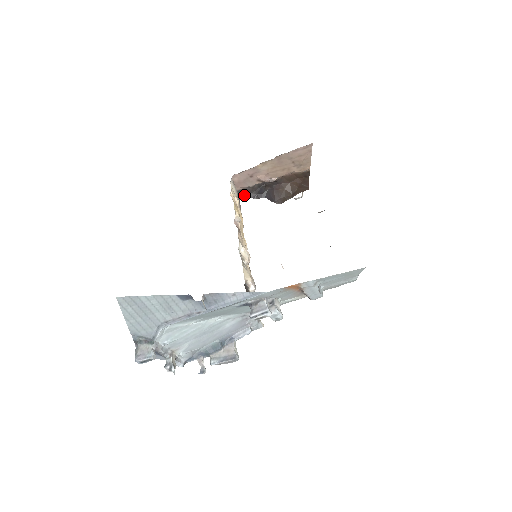
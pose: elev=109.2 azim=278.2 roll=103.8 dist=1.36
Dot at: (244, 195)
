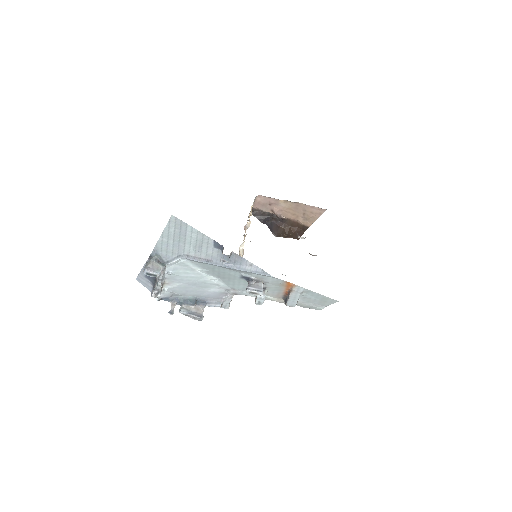
Dot at: (254, 214)
